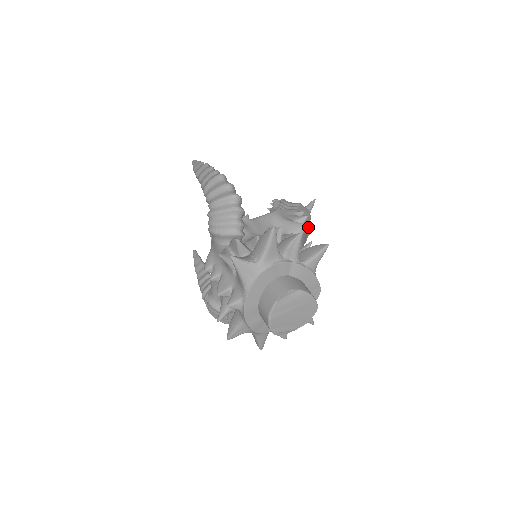
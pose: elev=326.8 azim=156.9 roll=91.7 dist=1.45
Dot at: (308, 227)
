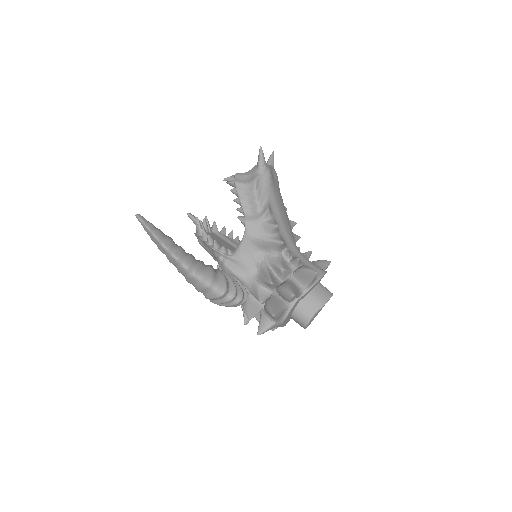
Dot at: (272, 173)
